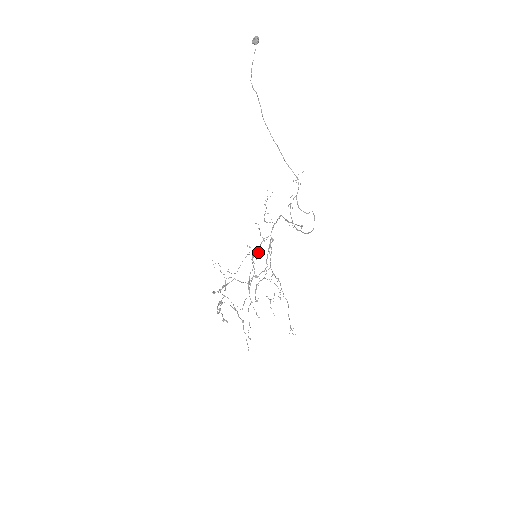
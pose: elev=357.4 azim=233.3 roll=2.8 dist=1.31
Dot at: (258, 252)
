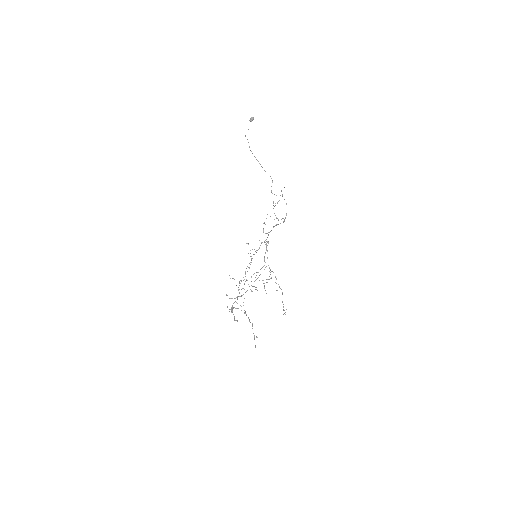
Dot at: (256, 250)
